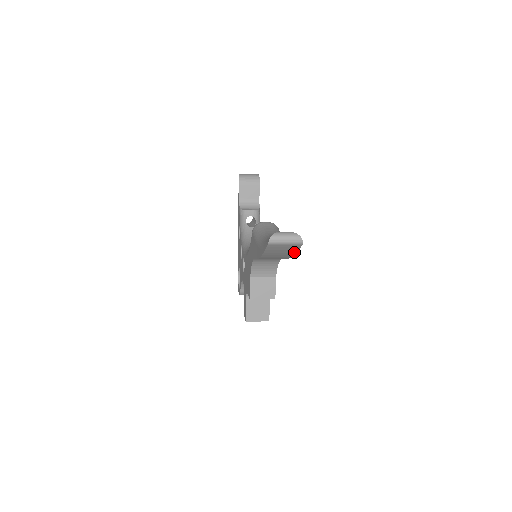
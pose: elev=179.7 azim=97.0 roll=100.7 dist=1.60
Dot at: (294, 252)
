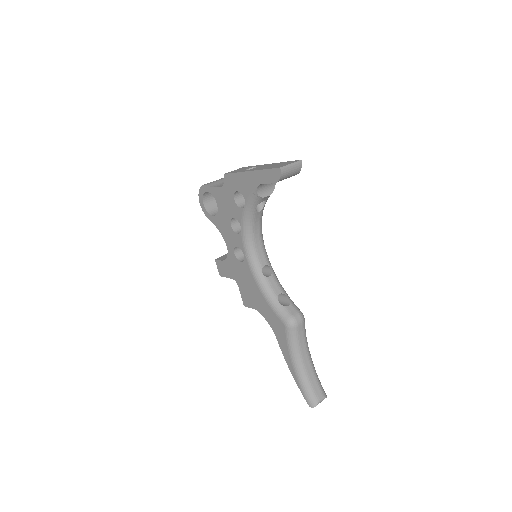
Dot at: occluded
